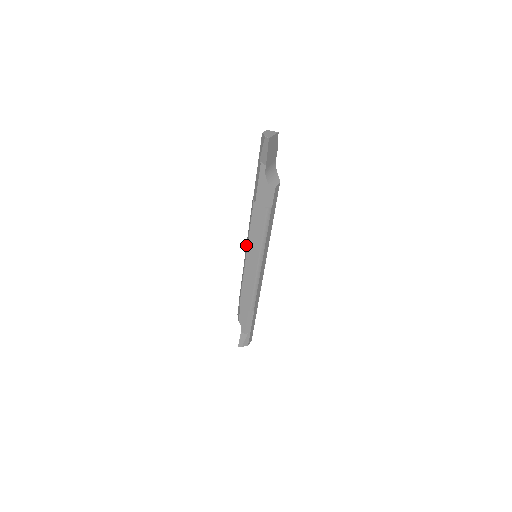
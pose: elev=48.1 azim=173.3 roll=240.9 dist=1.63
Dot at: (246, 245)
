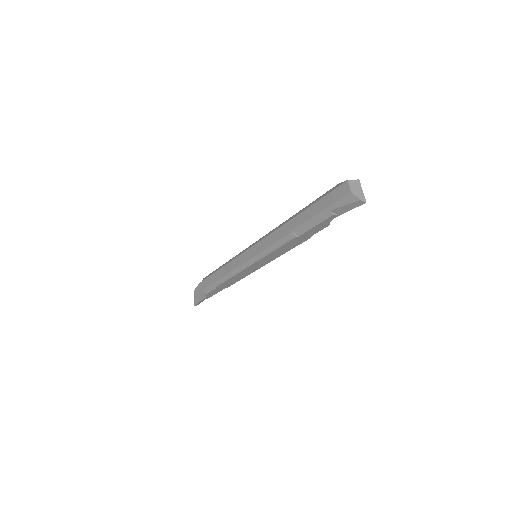
Dot at: (256, 257)
